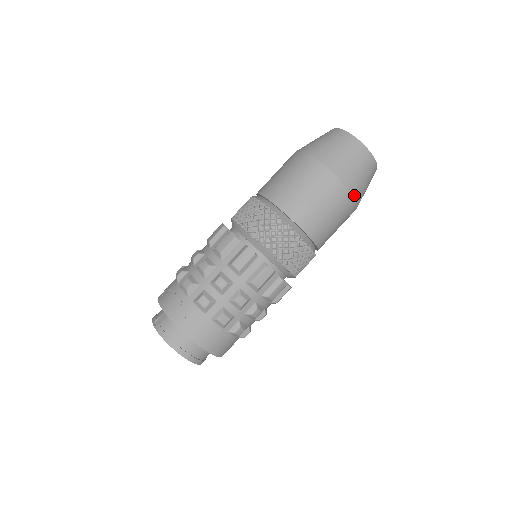
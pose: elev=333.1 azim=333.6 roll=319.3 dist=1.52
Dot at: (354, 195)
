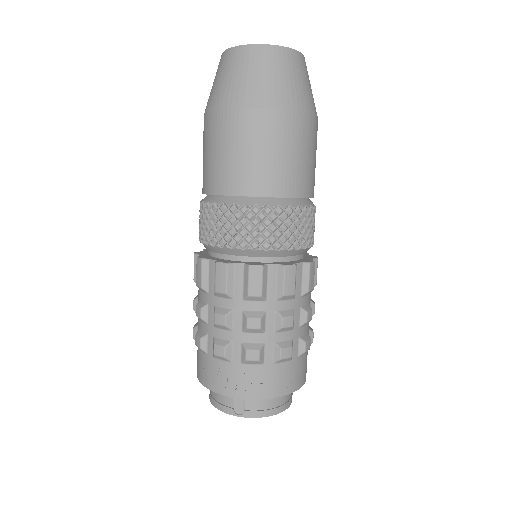
Dot at: (317, 117)
